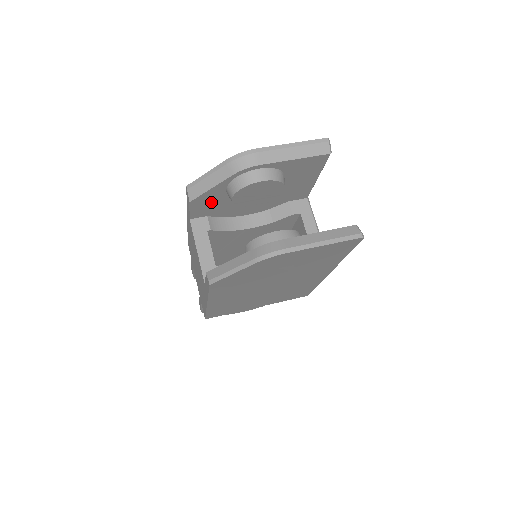
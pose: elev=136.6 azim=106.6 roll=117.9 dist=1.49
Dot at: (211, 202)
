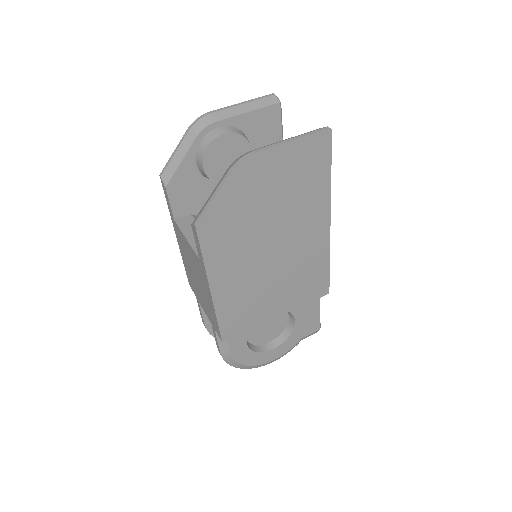
Dot at: (188, 188)
